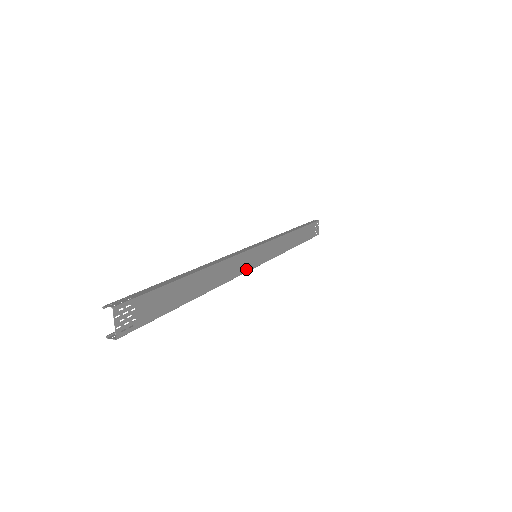
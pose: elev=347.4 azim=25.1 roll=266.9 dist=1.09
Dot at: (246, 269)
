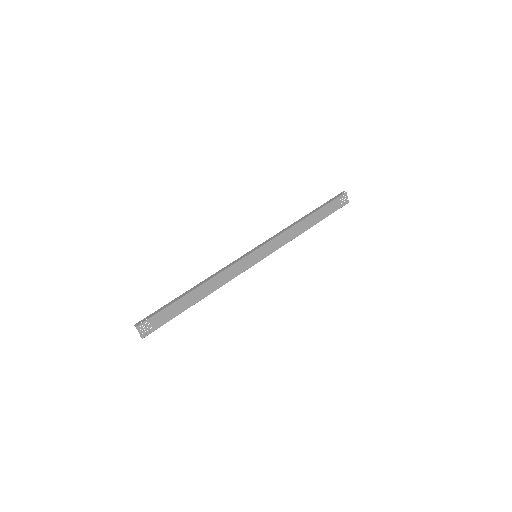
Dot at: (244, 269)
